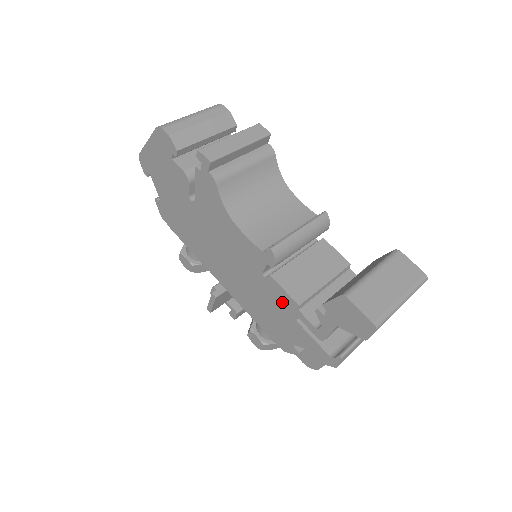
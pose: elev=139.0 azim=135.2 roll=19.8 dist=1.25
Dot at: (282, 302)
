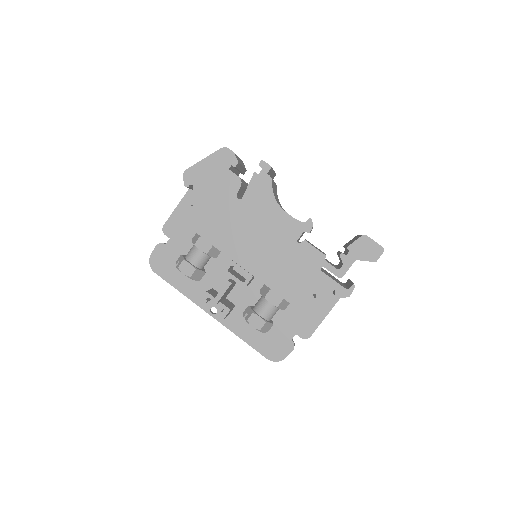
Dot at: (311, 259)
